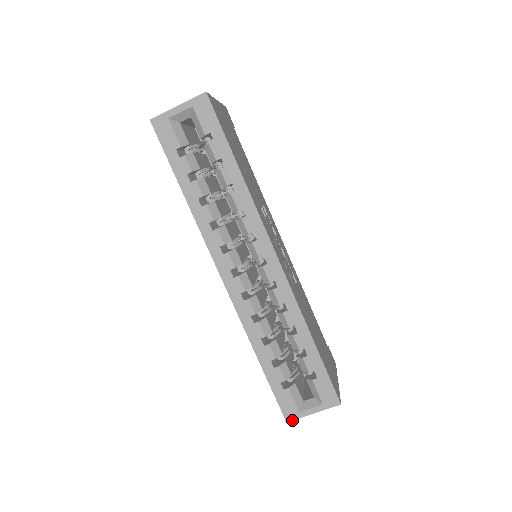
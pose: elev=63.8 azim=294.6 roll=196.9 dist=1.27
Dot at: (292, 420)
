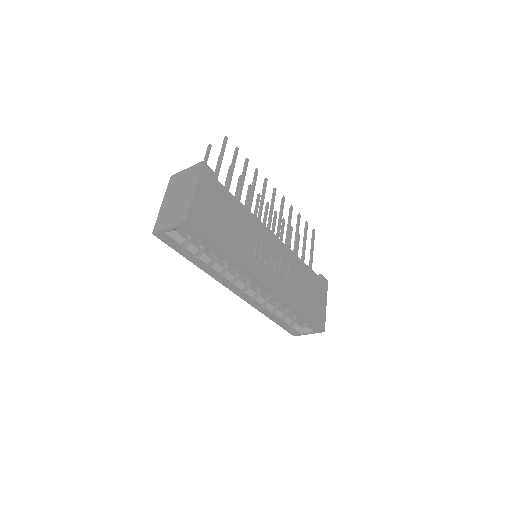
Dot at: occluded
